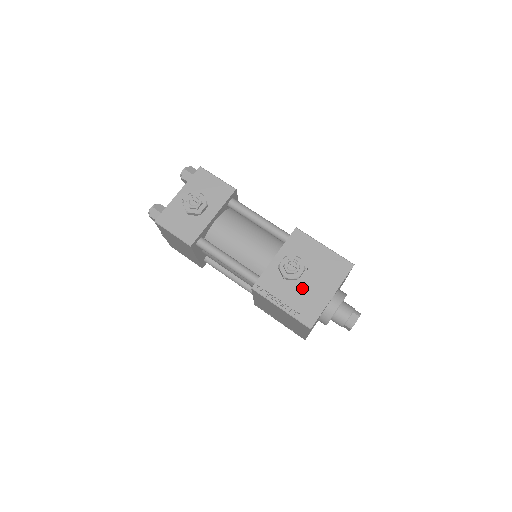
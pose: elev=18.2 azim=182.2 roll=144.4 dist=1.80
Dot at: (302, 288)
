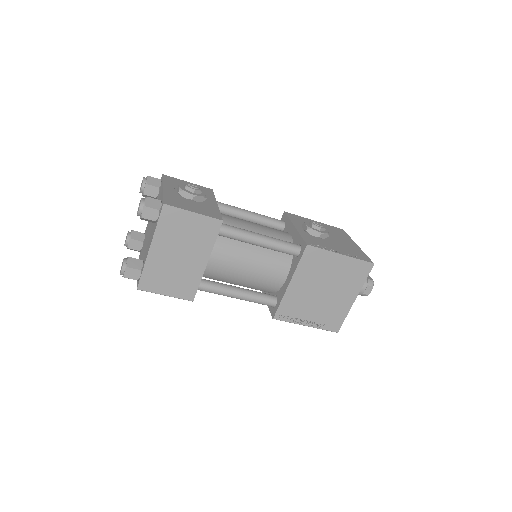
Dot at: (336, 242)
